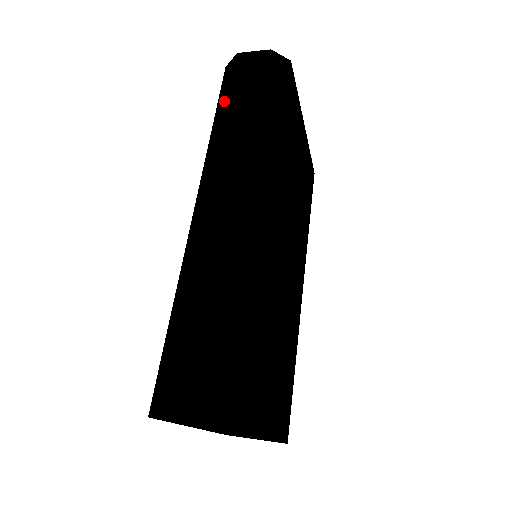
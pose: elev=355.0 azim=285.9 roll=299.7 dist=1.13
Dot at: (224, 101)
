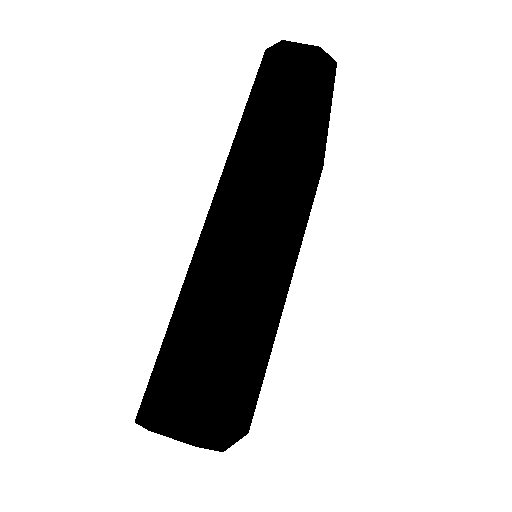
Dot at: (260, 94)
